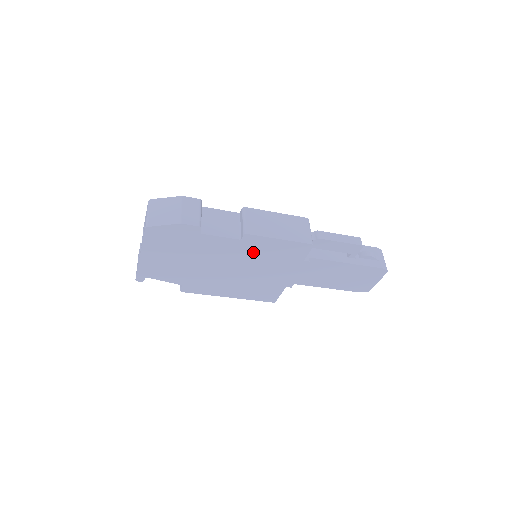
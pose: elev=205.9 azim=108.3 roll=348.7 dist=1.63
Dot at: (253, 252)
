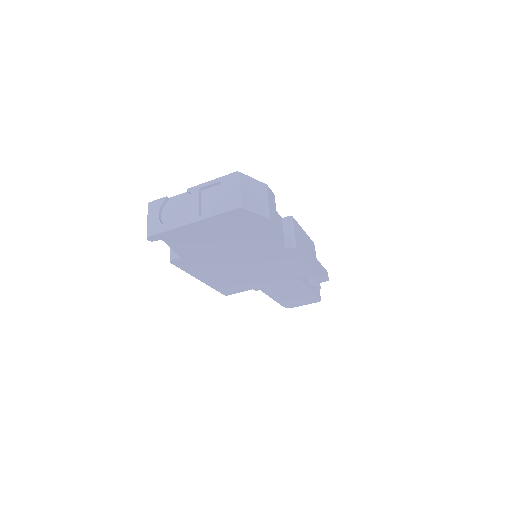
Dot at: (277, 260)
